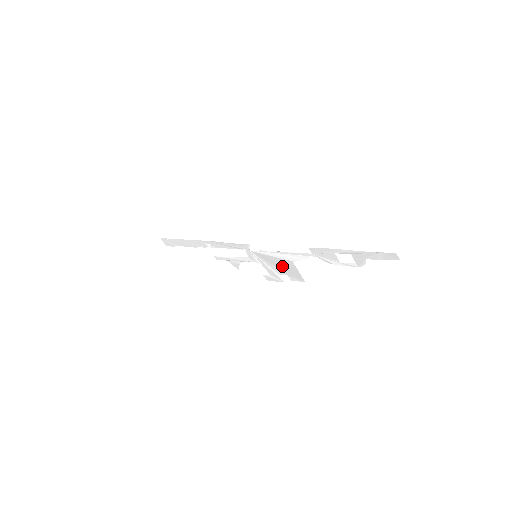
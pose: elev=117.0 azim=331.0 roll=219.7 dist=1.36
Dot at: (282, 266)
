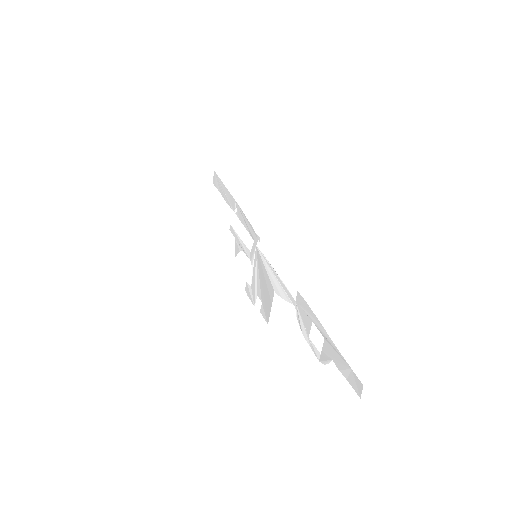
Dot at: (265, 288)
